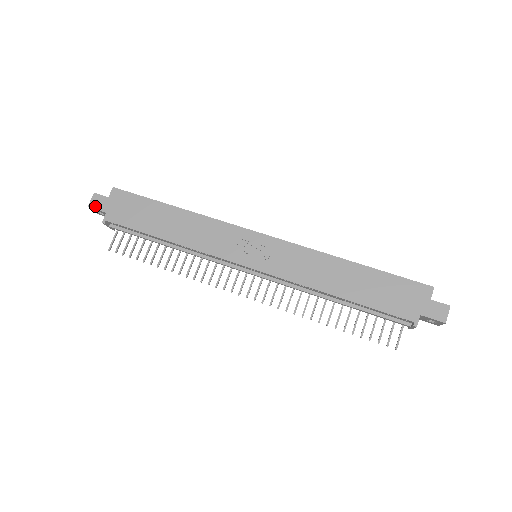
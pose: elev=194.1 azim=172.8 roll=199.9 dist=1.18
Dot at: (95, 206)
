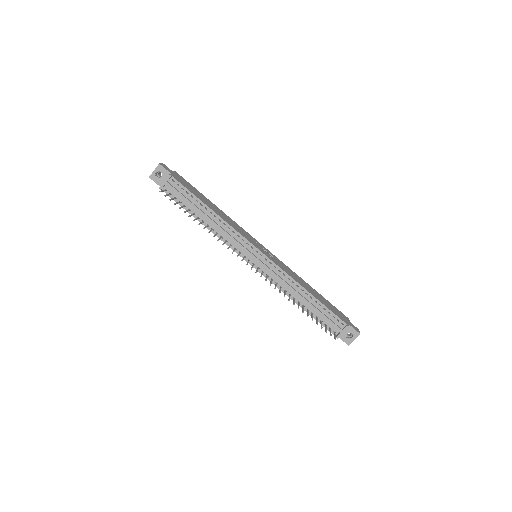
Dot at: (164, 167)
